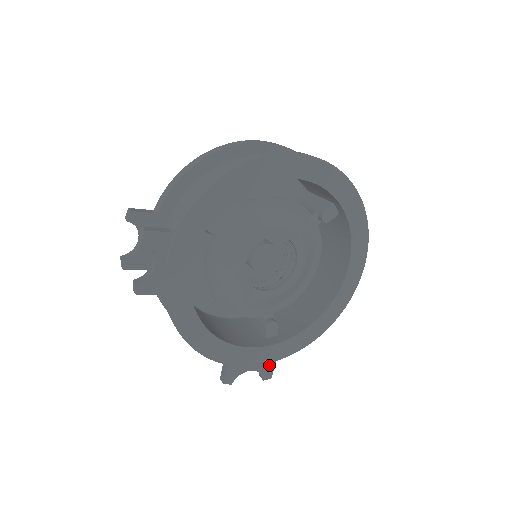
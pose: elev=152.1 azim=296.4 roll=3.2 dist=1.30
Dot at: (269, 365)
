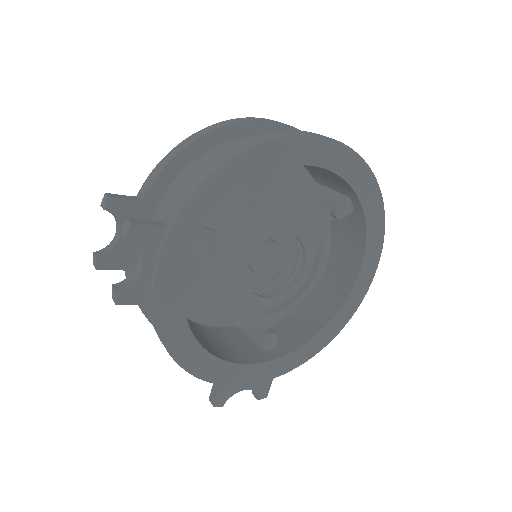
Dot at: (265, 383)
